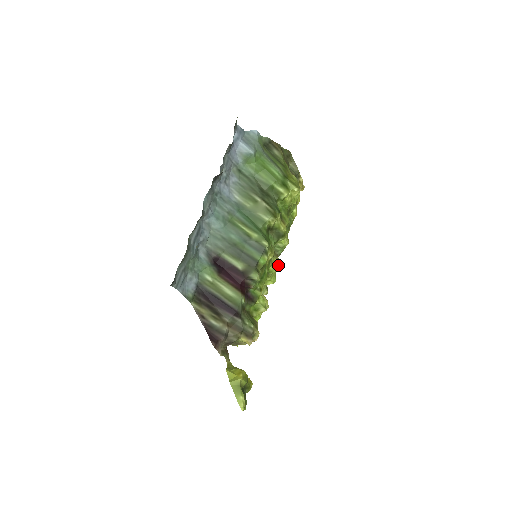
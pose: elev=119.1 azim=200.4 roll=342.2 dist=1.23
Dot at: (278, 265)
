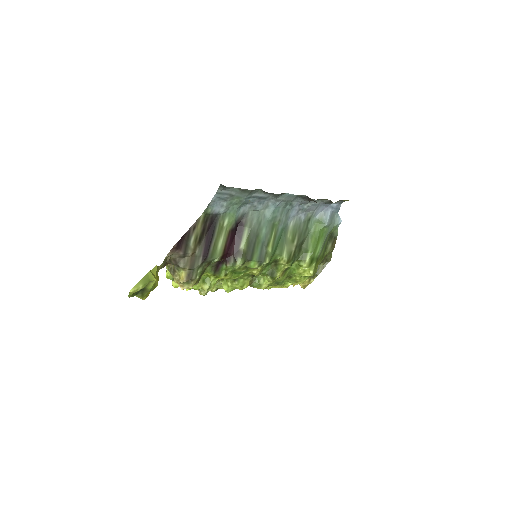
Dot at: (246, 286)
